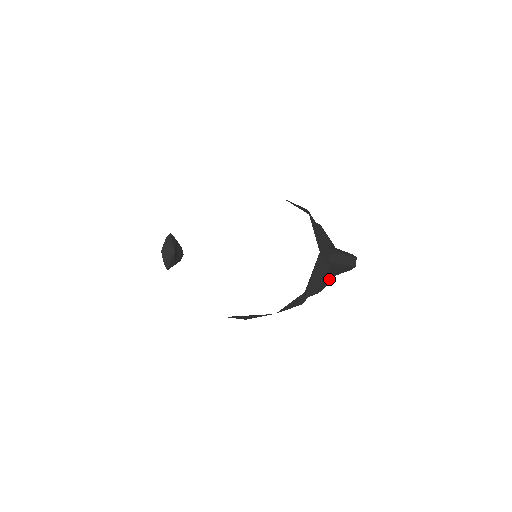
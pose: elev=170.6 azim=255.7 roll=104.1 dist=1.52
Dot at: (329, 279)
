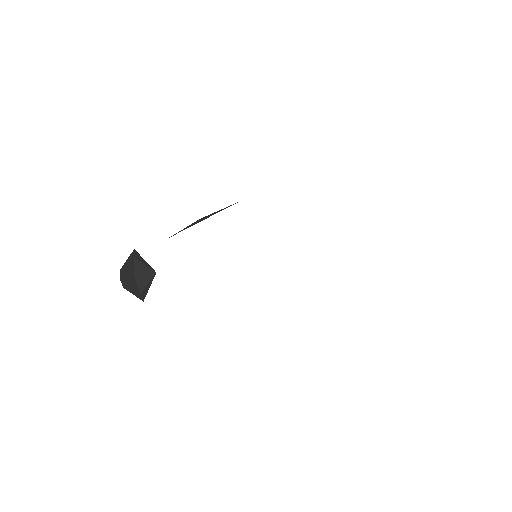
Dot at: occluded
